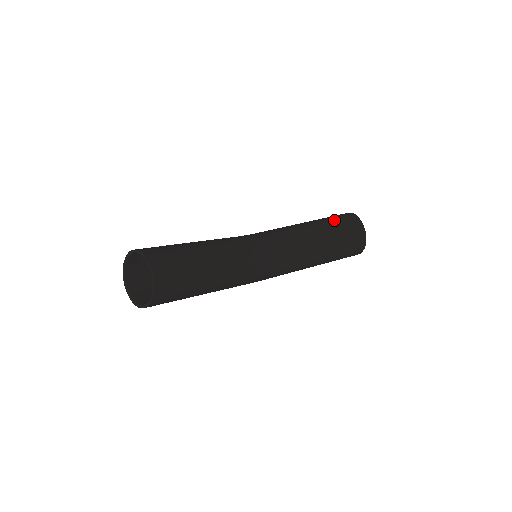
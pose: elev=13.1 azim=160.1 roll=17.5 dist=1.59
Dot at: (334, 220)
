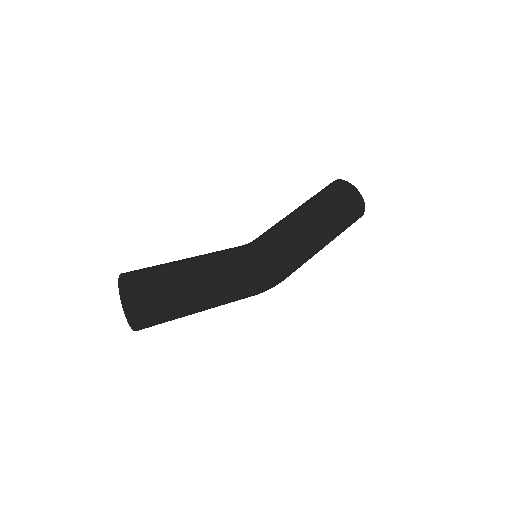
Dot at: occluded
